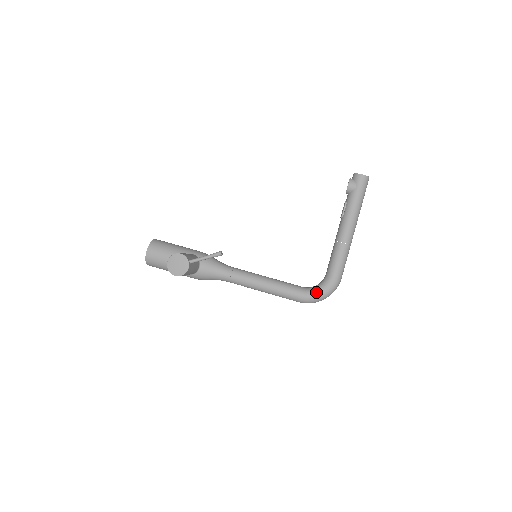
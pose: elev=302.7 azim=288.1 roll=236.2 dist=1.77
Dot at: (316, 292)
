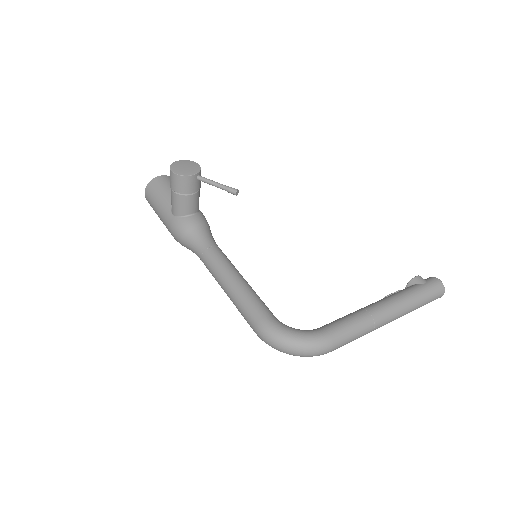
Dot at: (290, 328)
